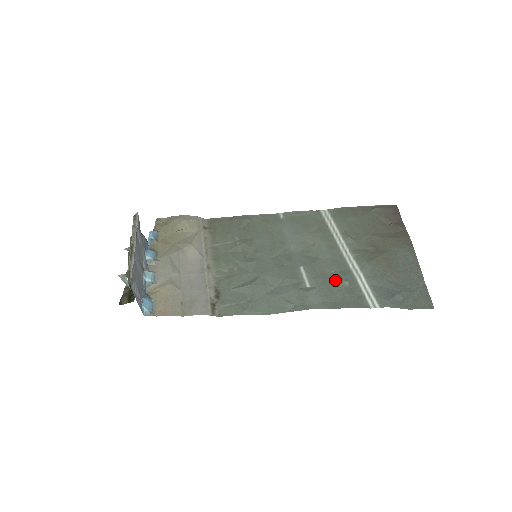
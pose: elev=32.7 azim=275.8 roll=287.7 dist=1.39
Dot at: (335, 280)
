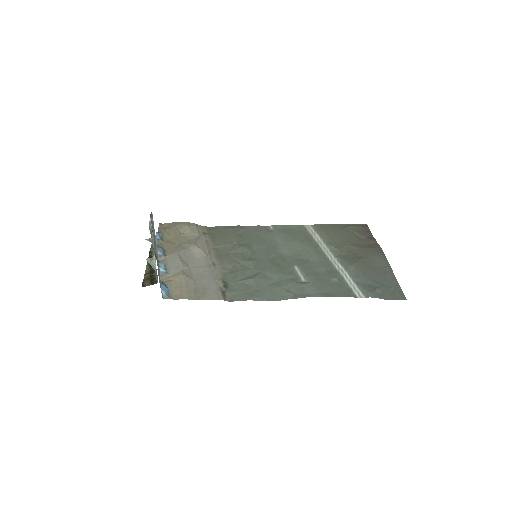
Dot at: (325, 277)
